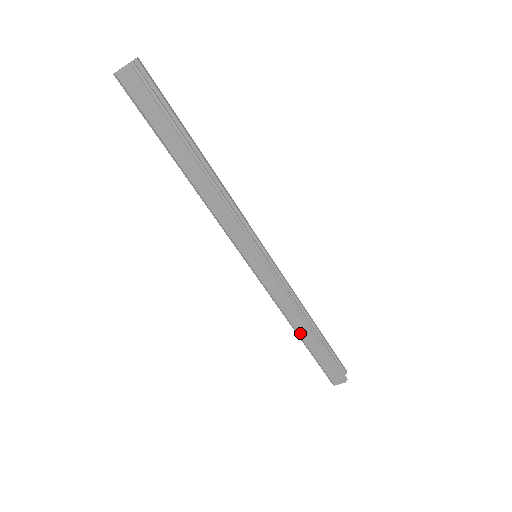
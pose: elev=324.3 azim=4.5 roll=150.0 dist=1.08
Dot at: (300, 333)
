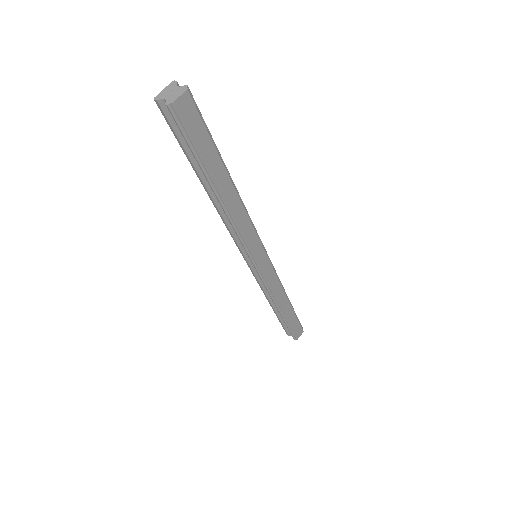
Dot at: (283, 309)
